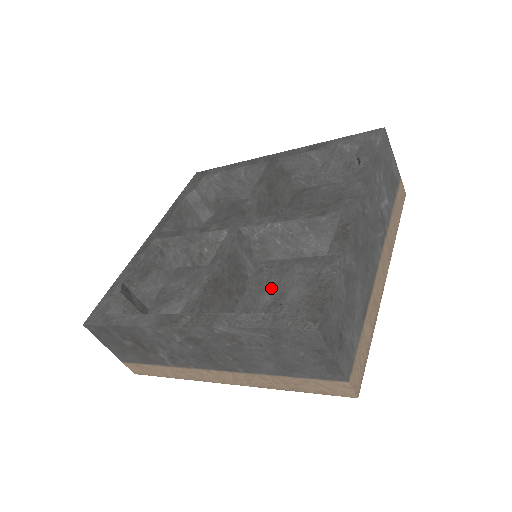
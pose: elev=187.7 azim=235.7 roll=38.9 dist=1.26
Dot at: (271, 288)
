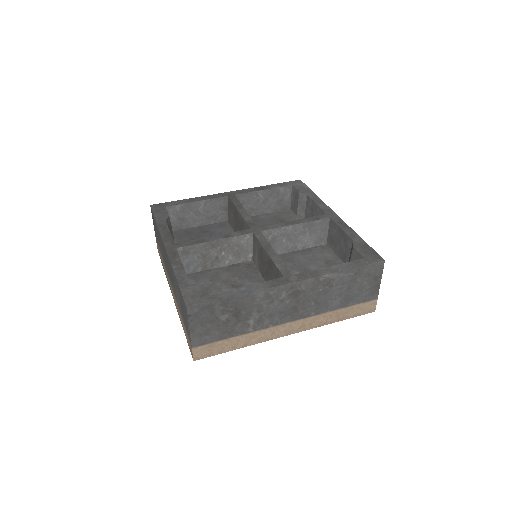
Dot at: (293, 268)
